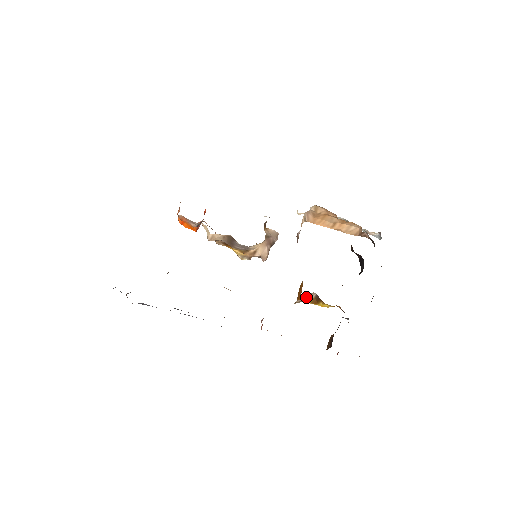
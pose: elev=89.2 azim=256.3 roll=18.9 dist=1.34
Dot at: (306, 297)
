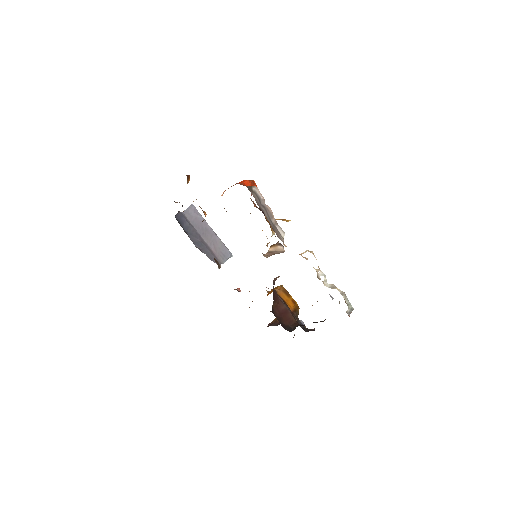
Dot at: occluded
